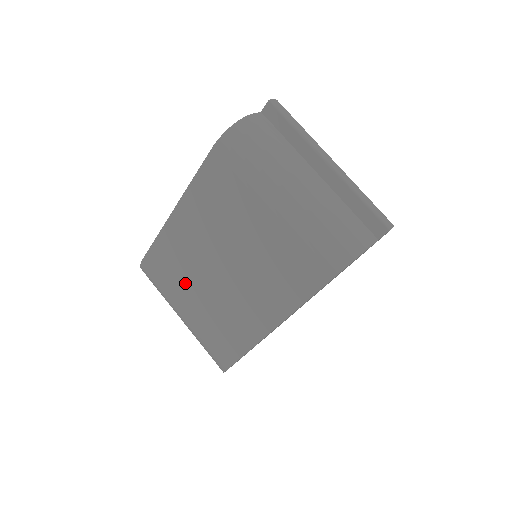
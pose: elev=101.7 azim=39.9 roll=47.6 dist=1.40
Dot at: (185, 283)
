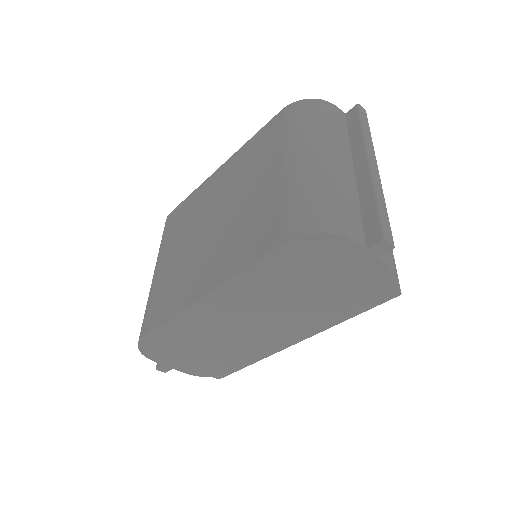
Dot at: (180, 236)
